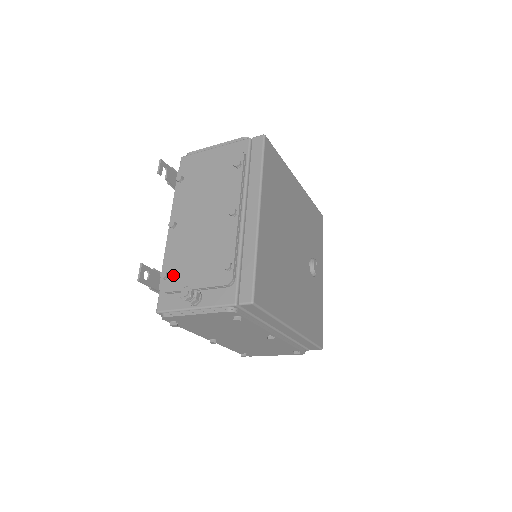
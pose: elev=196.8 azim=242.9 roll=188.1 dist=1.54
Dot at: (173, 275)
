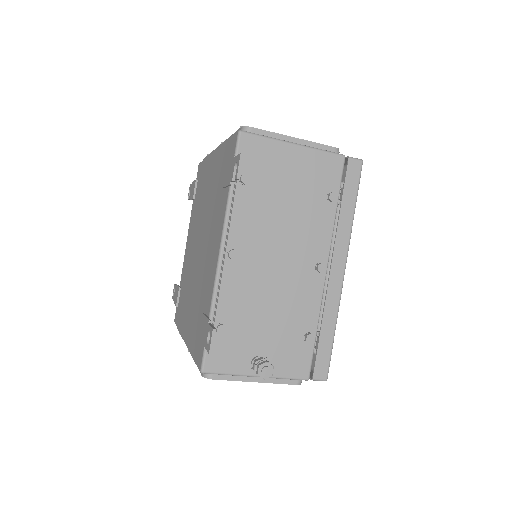
Dot at: (234, 331)
